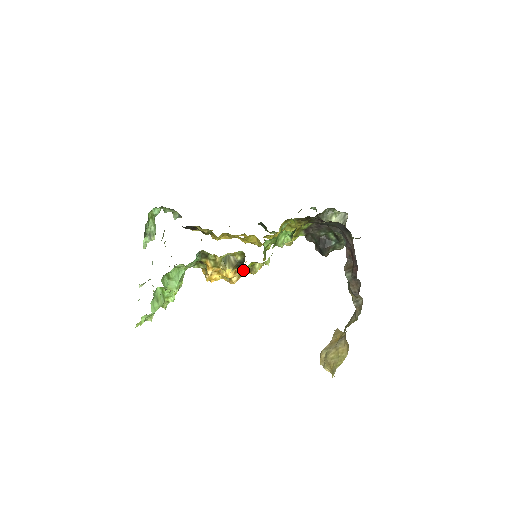
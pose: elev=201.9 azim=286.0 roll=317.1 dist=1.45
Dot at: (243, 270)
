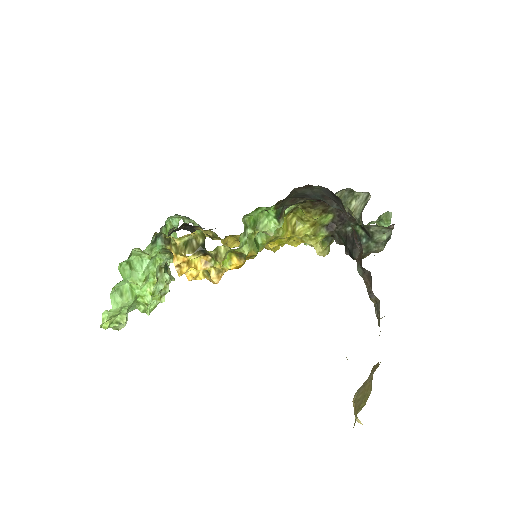
Dot at: occluded
